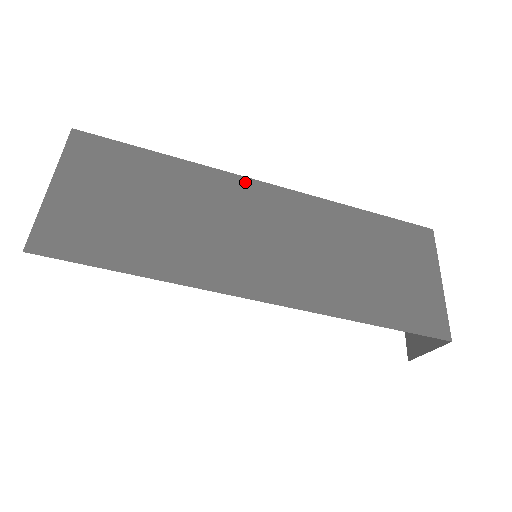
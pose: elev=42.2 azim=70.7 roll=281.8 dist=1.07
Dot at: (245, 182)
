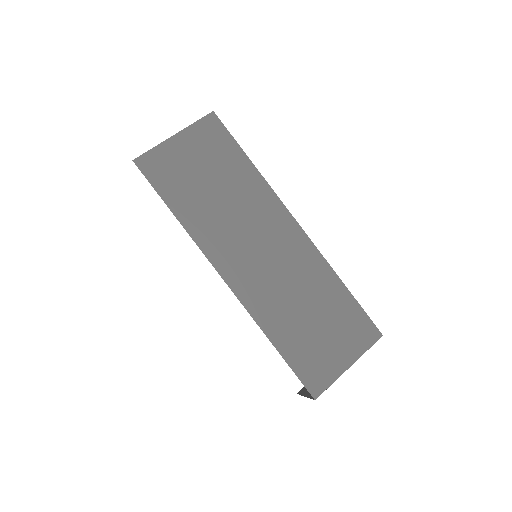
Dot at: (283, 210)
